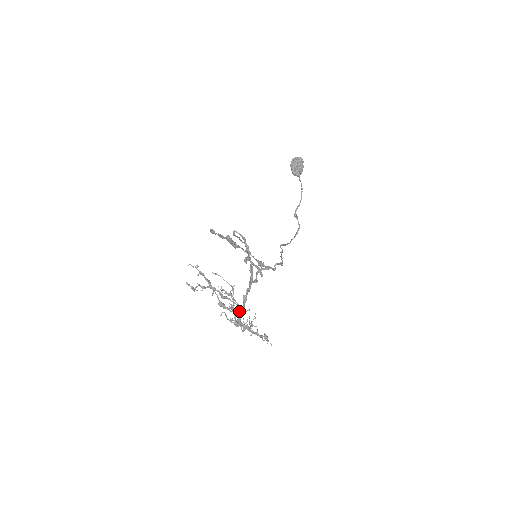
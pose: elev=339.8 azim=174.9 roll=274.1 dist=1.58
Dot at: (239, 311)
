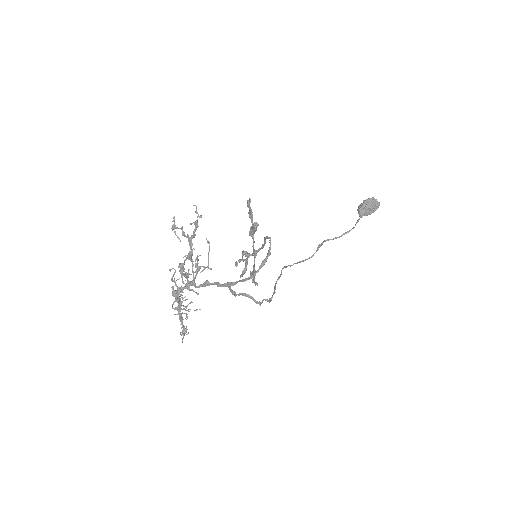
Dot at: occluded
